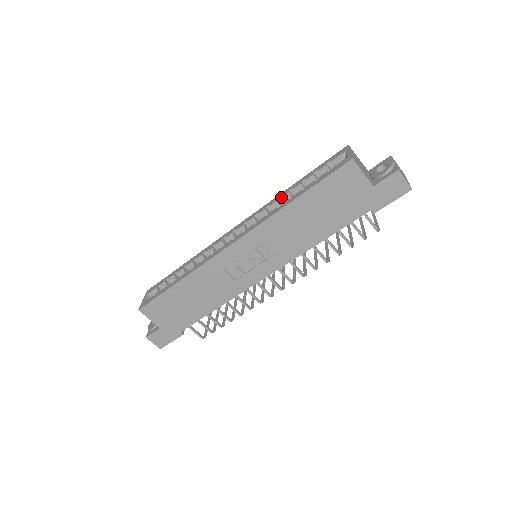
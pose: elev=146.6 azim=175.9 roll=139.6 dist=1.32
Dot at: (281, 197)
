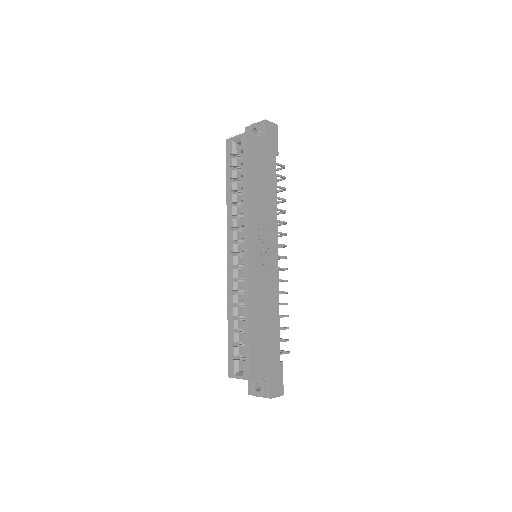
Dot at: (232, 202)
